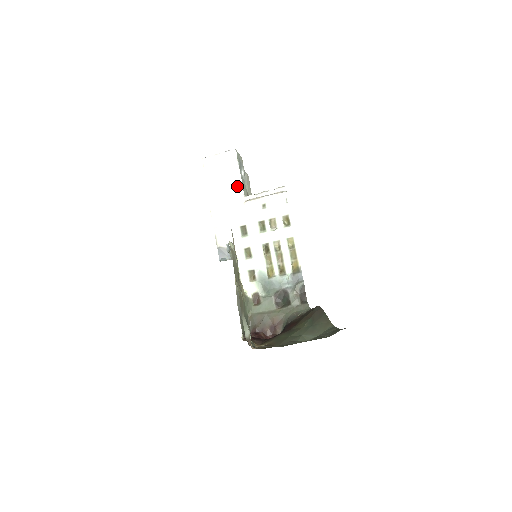
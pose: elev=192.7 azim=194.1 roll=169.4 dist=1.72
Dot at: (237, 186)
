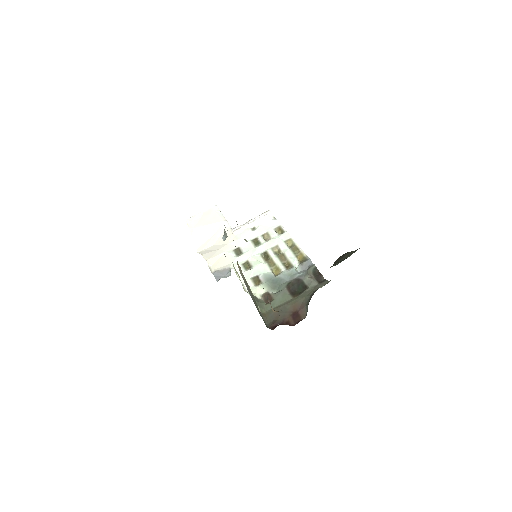
Dot at: (223, 225)
